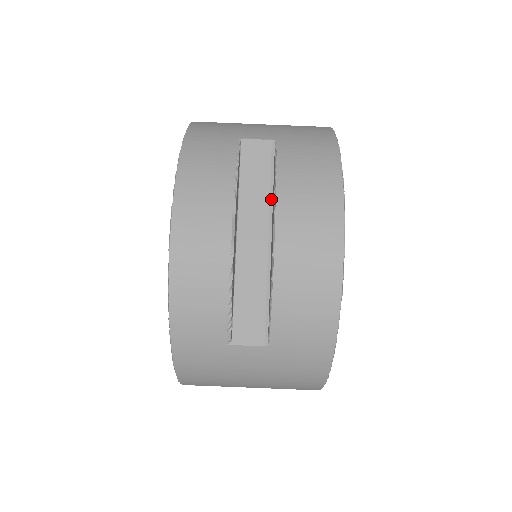
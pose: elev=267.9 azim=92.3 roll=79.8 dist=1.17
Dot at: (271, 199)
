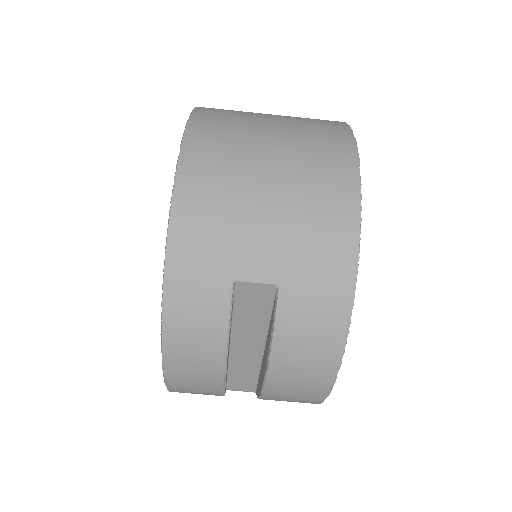
Dot at: (267, 326)
